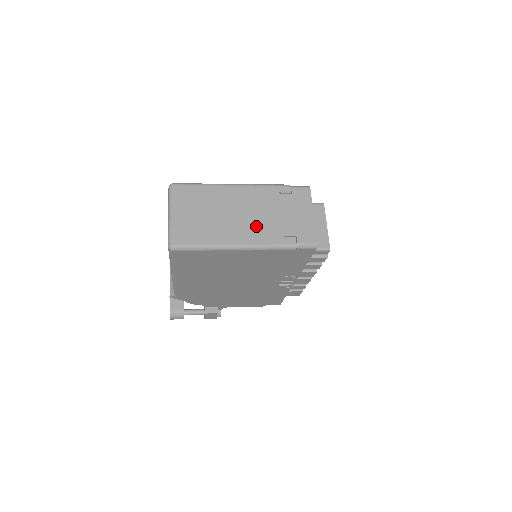
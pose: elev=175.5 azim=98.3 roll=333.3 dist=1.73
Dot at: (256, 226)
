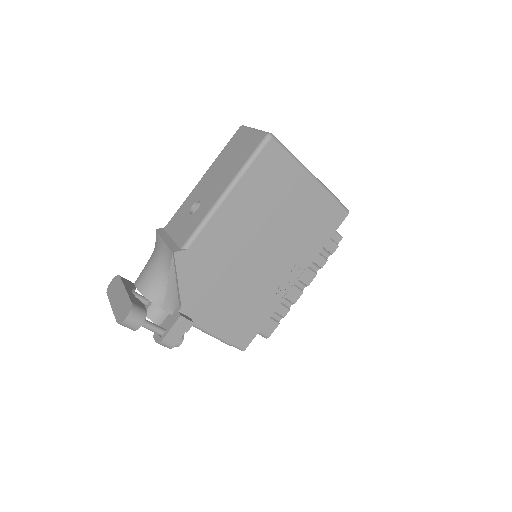
Dot at: occluded
